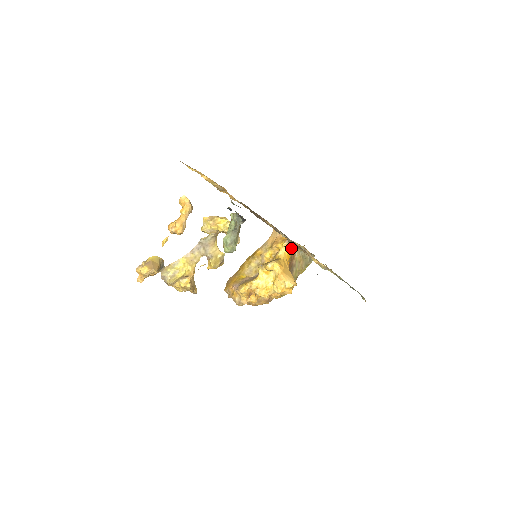
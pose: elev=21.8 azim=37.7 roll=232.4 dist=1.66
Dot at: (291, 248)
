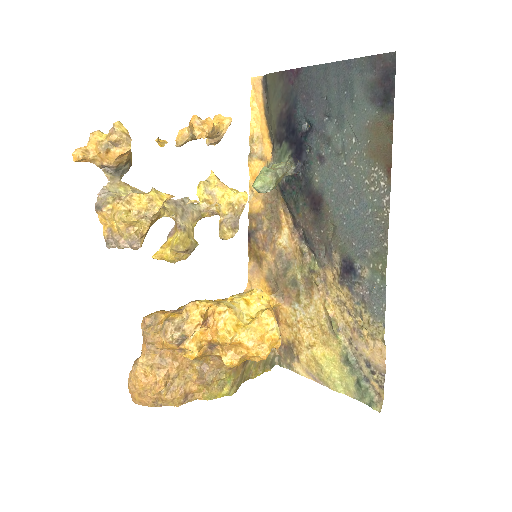
Dot at: occluded
